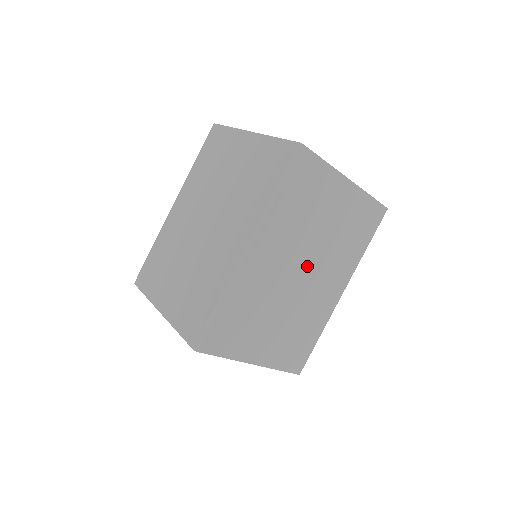
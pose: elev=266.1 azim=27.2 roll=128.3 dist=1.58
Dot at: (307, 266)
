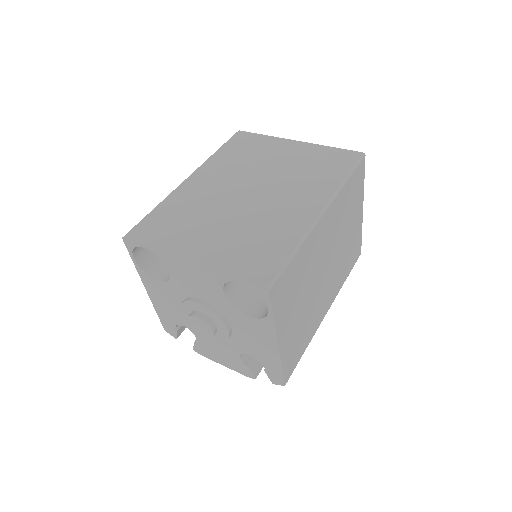
Dot at: (330, 264)
